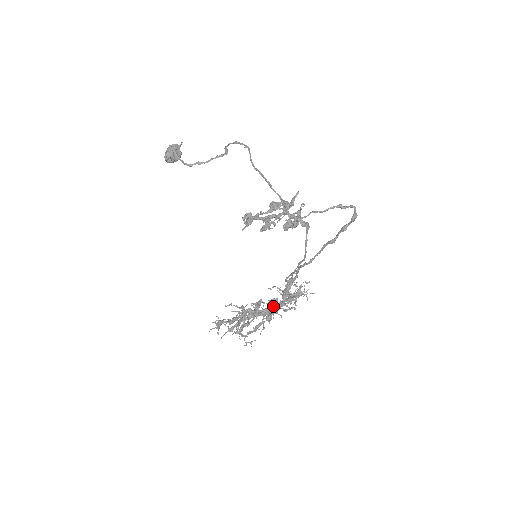
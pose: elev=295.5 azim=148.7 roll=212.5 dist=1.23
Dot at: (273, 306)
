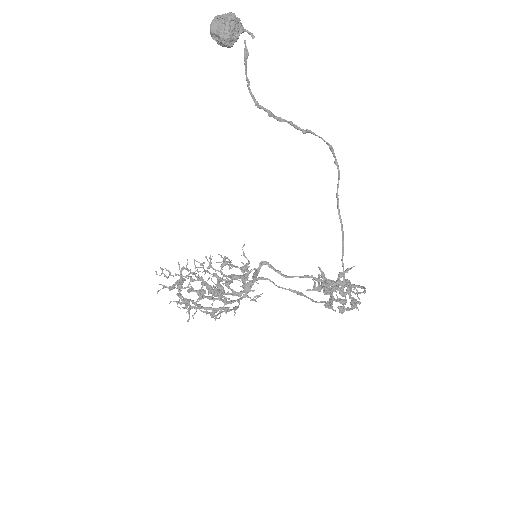
Dot at: occluded
